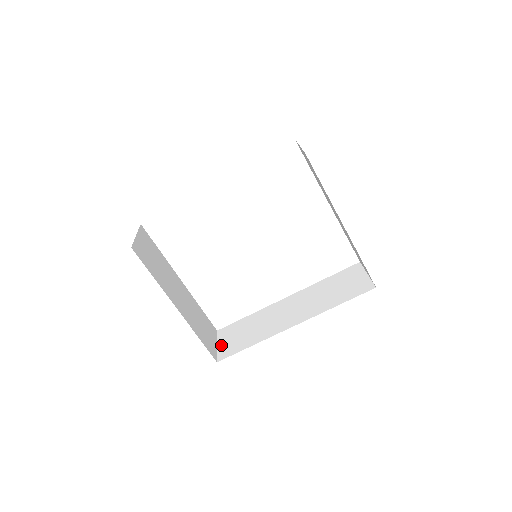
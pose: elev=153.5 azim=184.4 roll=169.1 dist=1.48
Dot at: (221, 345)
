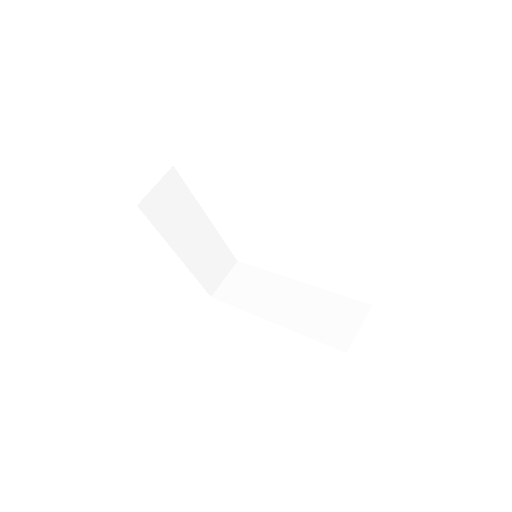
Dot at: (226, 282)
